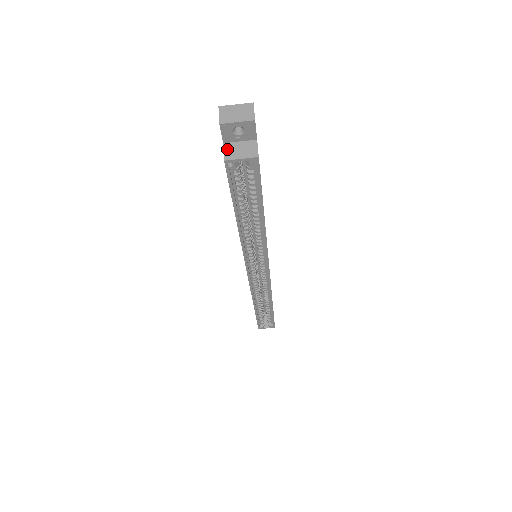
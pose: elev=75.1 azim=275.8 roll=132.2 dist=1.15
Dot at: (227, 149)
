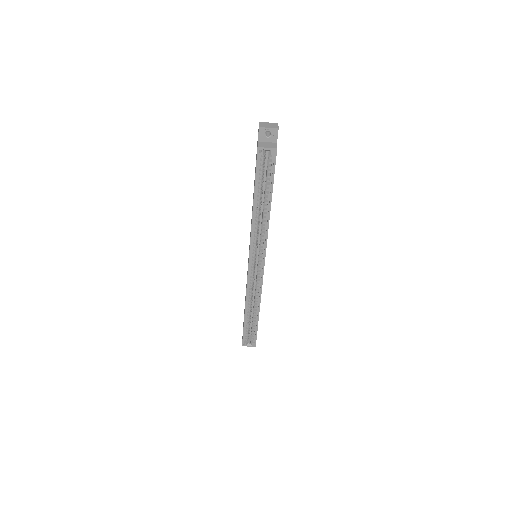
Dot at: (260, 144)
